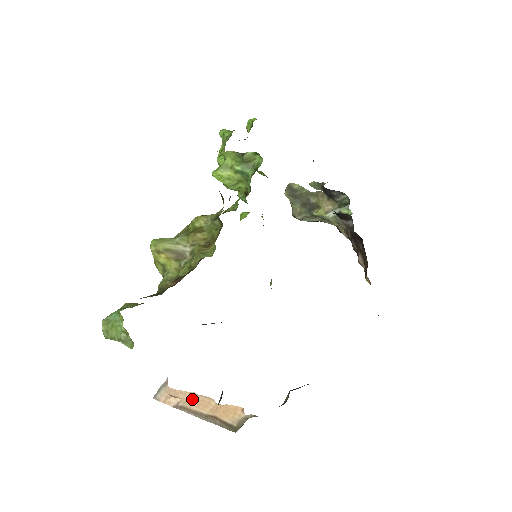
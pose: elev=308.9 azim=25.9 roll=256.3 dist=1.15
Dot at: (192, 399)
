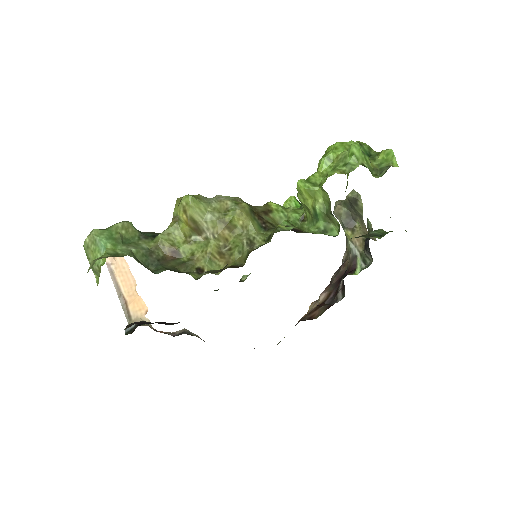
Dot at: (123, 270)
